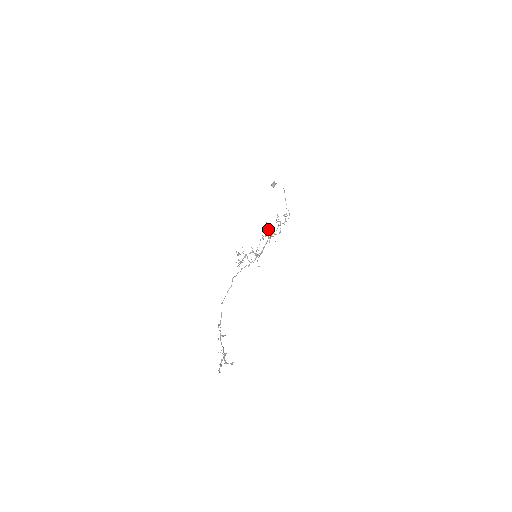
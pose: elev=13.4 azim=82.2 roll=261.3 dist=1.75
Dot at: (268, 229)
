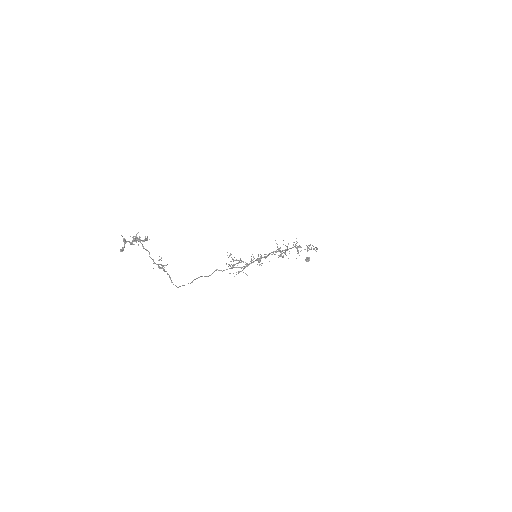
Dot at: occluded
